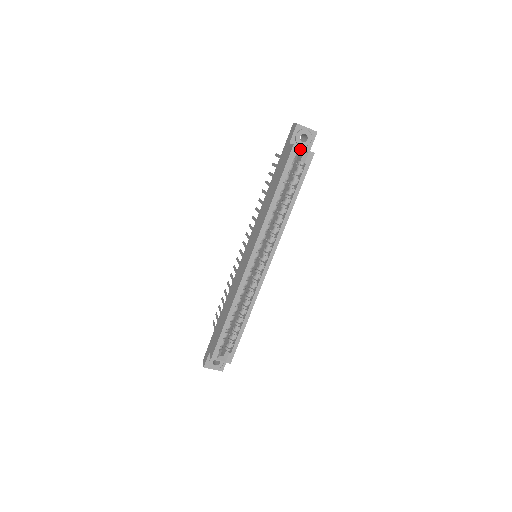
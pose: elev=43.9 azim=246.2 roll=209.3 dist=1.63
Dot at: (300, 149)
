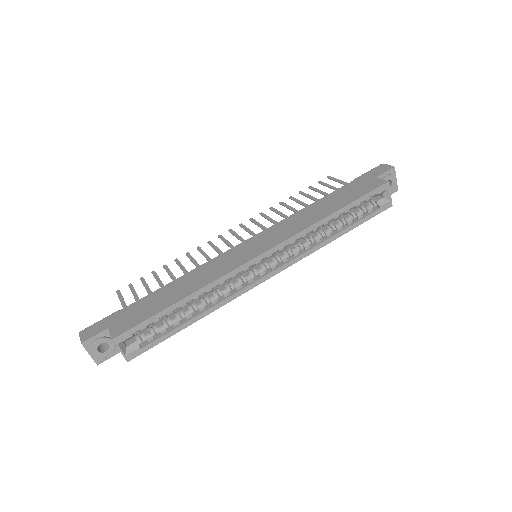
Dot at: (388, 191)
